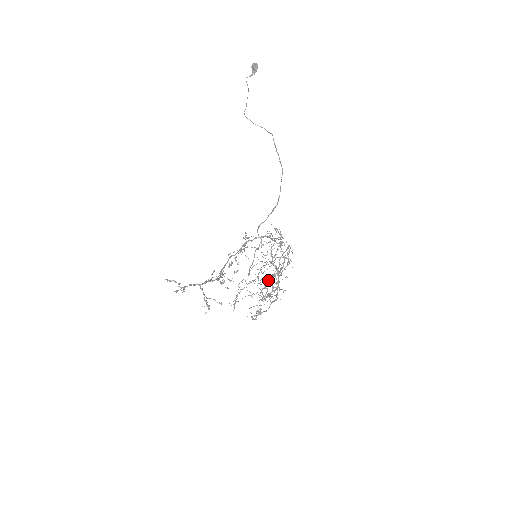
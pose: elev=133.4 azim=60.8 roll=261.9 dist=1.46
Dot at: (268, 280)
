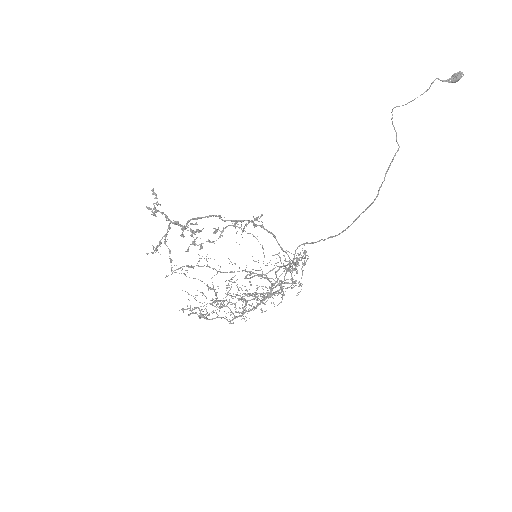
Dot at: occluded
